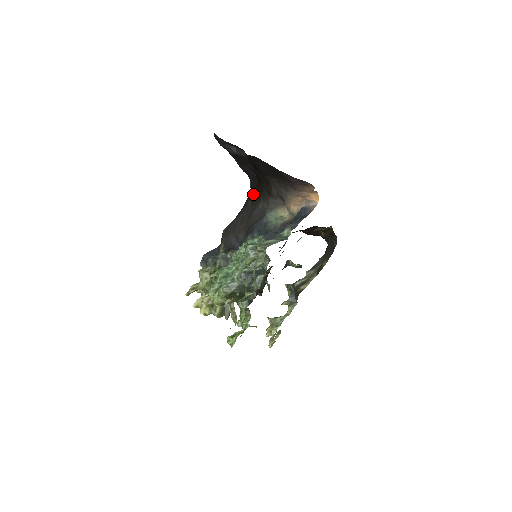
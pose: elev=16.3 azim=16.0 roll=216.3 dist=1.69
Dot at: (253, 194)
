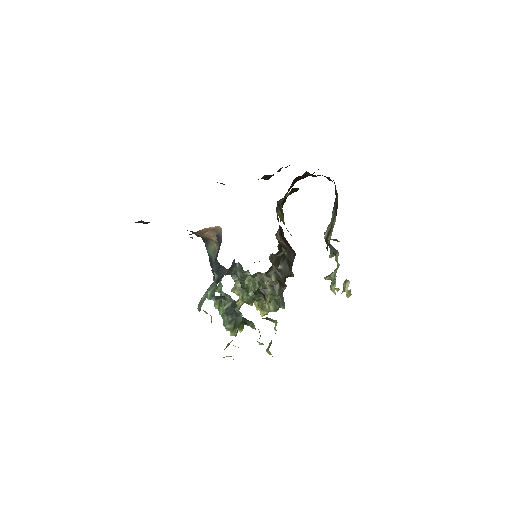
Dot at: occluded
